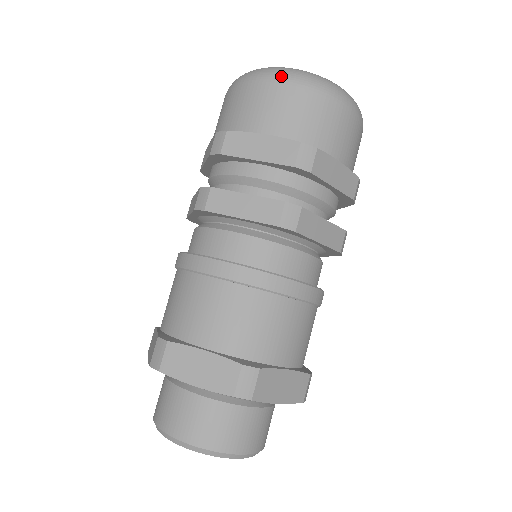
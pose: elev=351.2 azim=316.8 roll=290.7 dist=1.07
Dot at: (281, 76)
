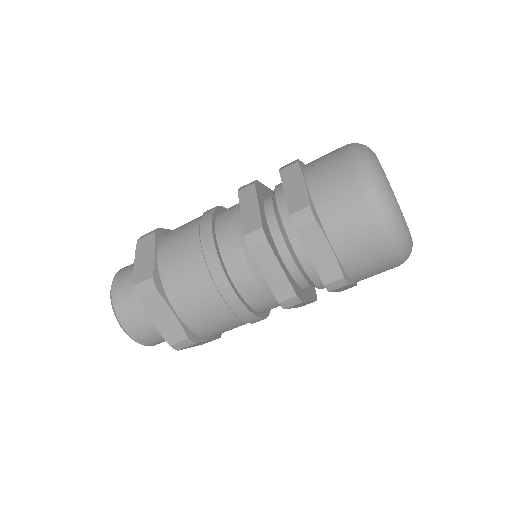
Dot at: (358, 160)
